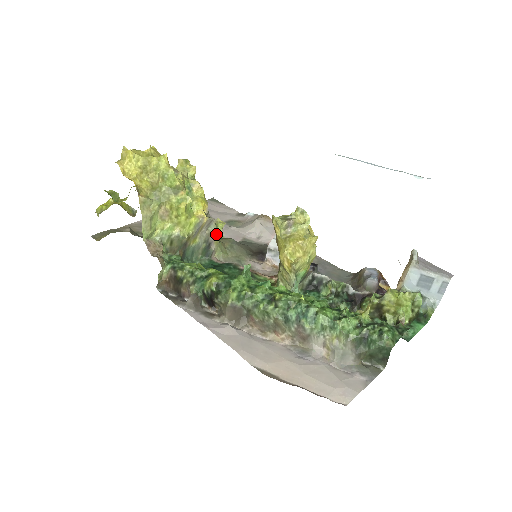
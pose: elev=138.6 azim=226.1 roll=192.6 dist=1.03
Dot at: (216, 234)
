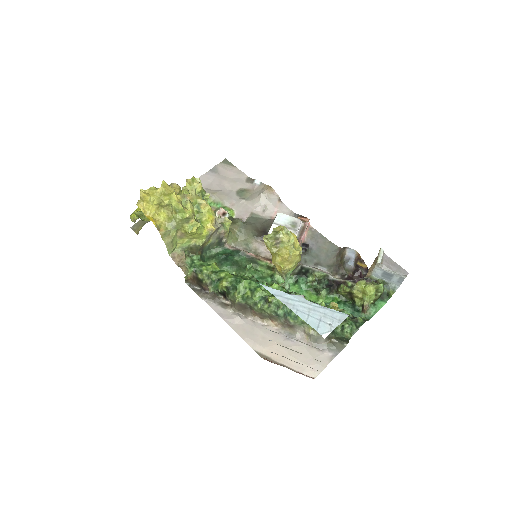
Dot at: (225, 232)
